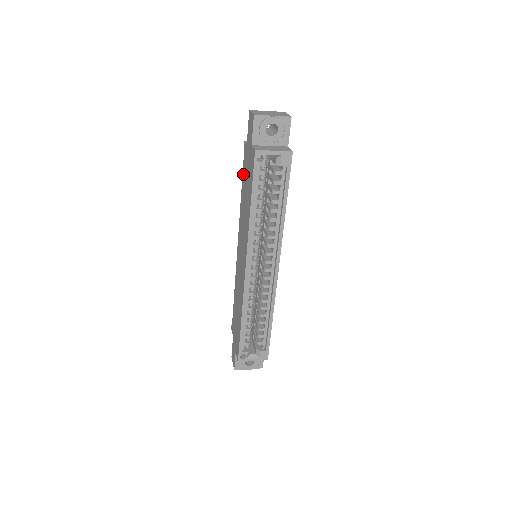
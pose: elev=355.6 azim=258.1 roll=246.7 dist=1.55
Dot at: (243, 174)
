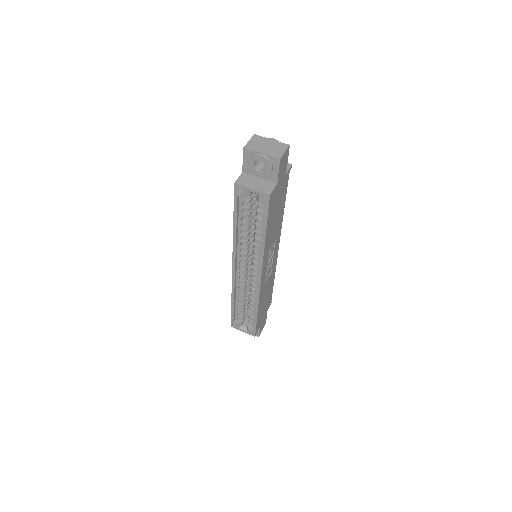
Dot at: occluded
